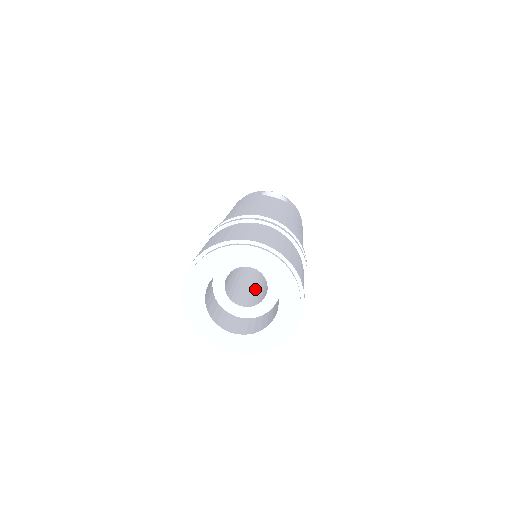
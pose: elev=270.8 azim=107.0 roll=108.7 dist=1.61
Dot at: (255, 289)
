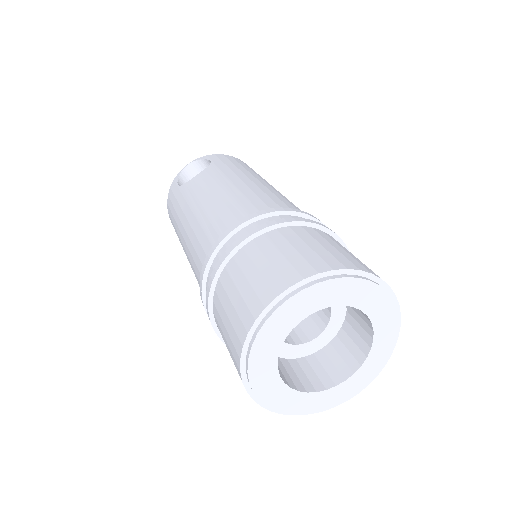
Dot at: occluded
